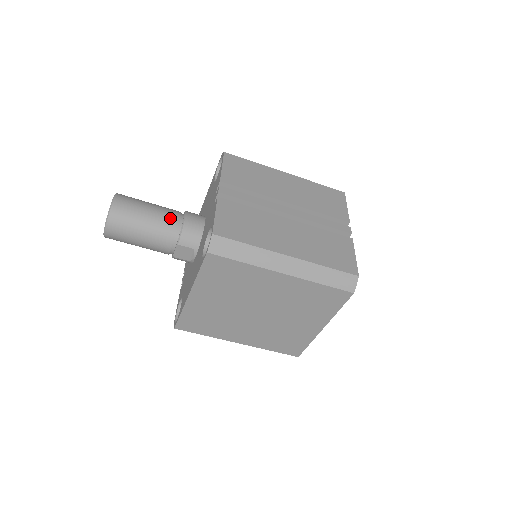
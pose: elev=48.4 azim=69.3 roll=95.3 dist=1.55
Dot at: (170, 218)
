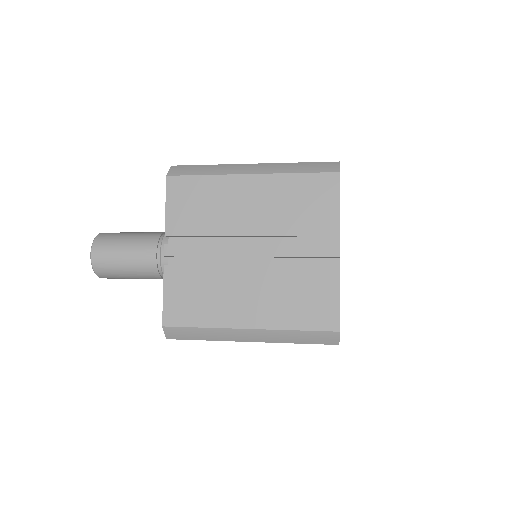
Dot at: (147, 258)
